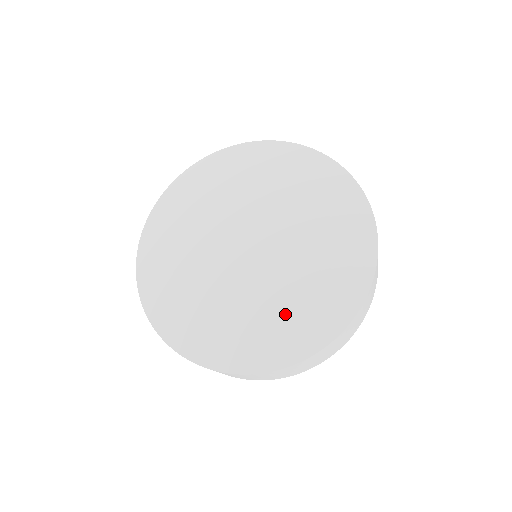
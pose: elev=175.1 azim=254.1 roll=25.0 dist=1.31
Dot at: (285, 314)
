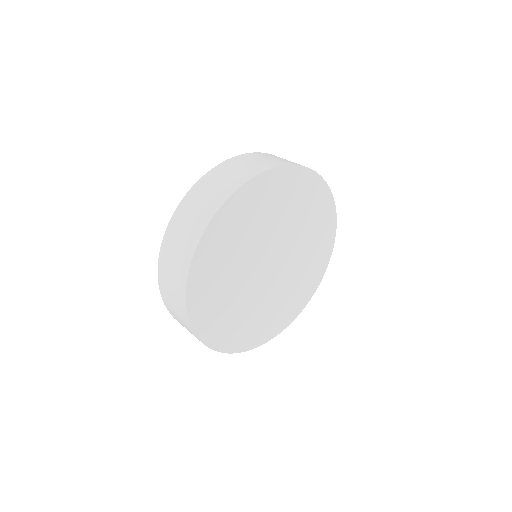
Dot at: (299, 288)
